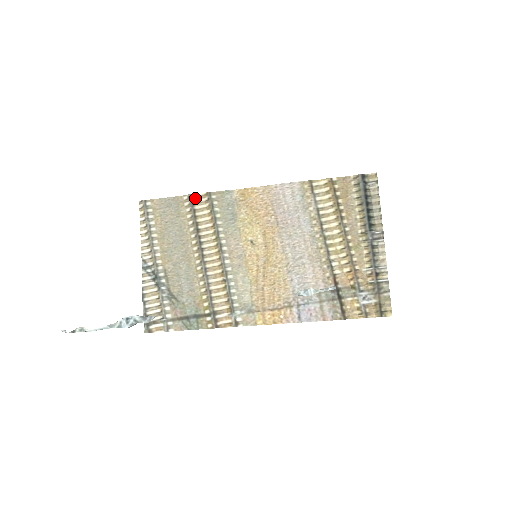
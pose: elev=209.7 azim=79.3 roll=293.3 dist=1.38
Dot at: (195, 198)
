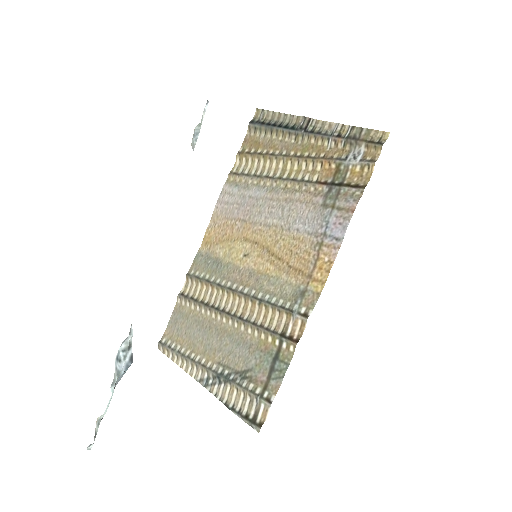
Dot at: (184, 292)
